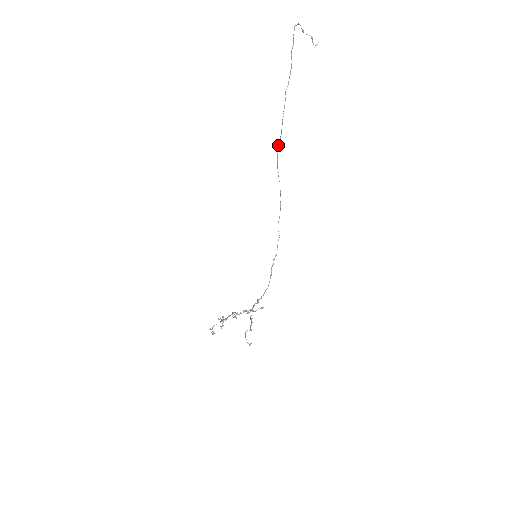
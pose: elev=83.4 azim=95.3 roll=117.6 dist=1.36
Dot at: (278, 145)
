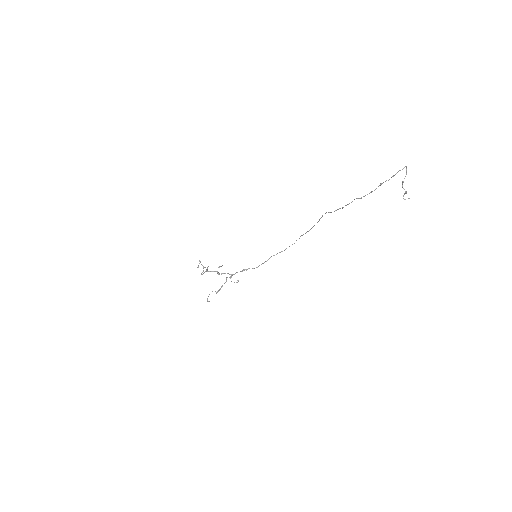
Dot at: (328, 212)
